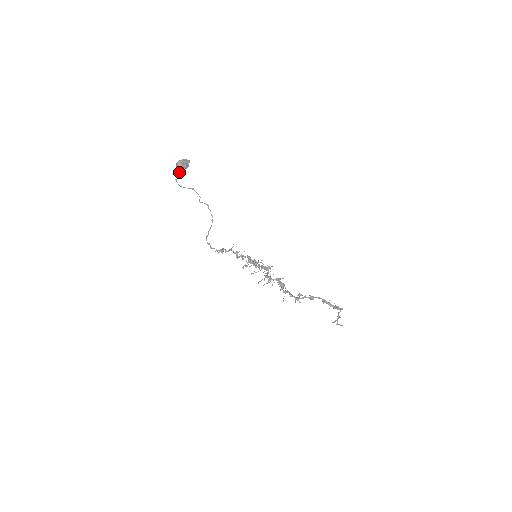
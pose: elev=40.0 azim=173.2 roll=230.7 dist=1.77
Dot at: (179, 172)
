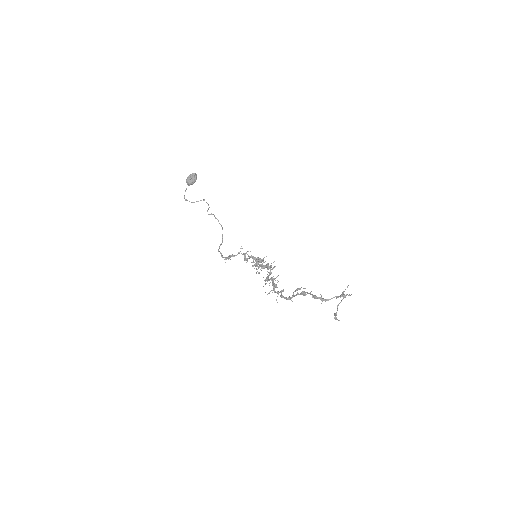
Dot at: occluded
